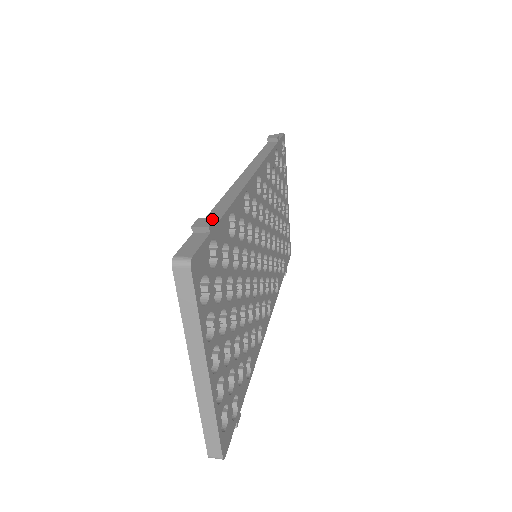
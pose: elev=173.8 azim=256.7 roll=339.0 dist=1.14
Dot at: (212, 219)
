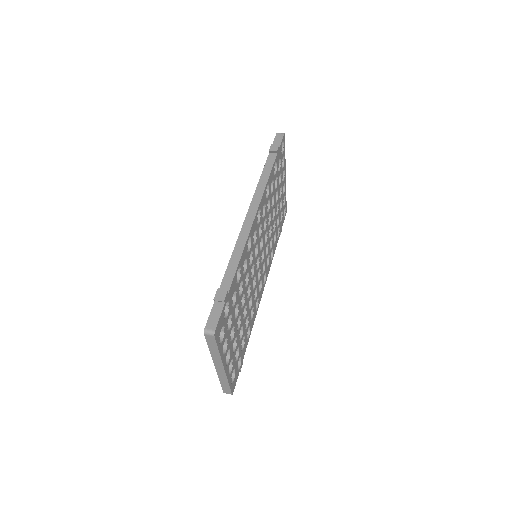
Dot at: (226, 292)
